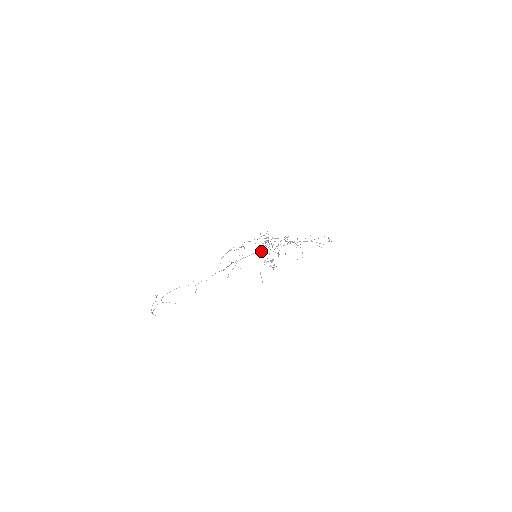
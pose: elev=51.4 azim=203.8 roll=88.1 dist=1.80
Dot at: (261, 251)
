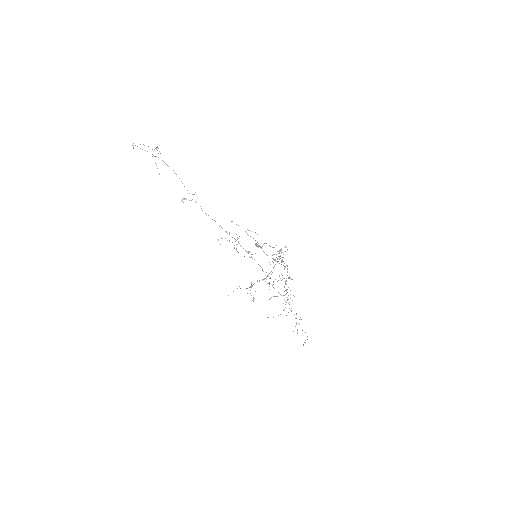
Dot at: occluded
